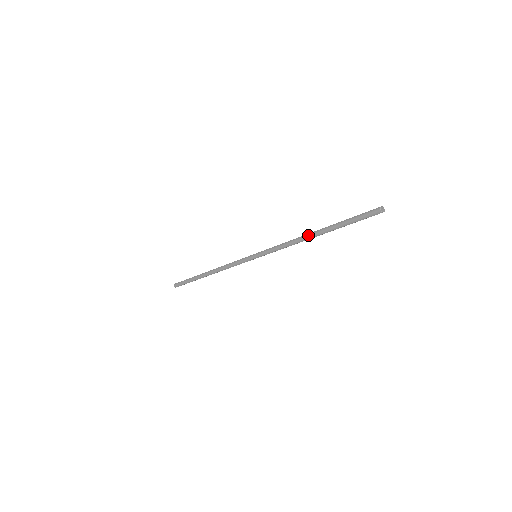
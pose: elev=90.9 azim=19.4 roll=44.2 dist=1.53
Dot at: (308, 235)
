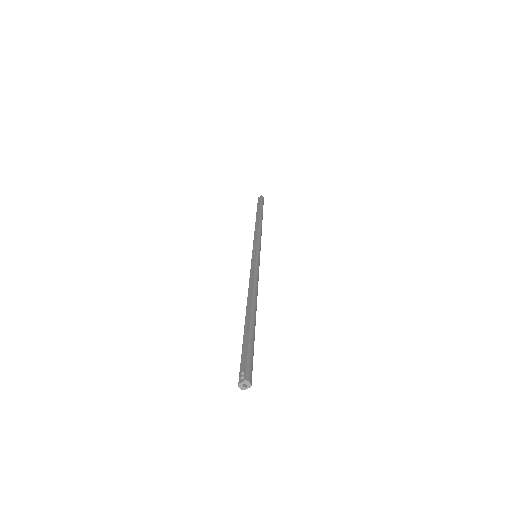
Dot at: (246, 306)
